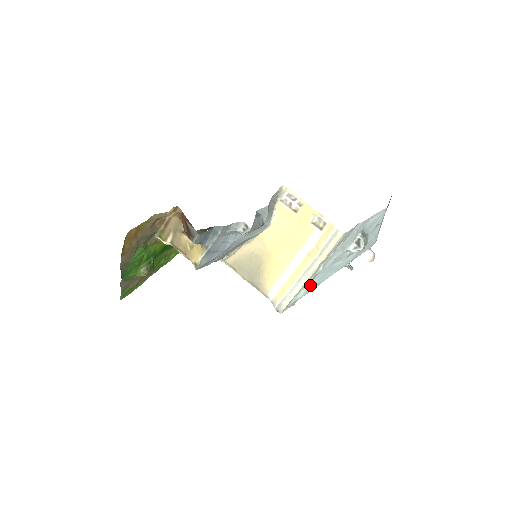
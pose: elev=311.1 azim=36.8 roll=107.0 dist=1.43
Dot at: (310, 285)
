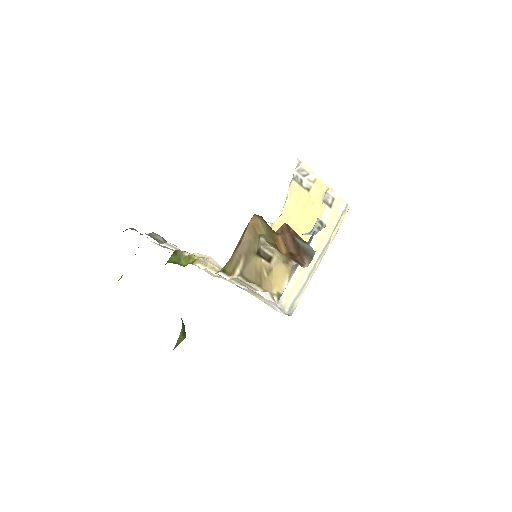
Dot at: occluded
